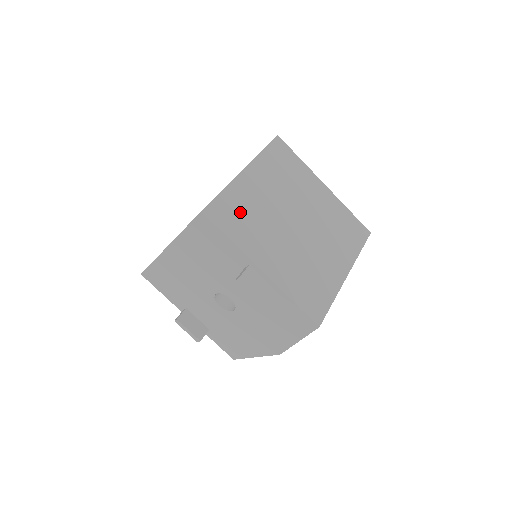
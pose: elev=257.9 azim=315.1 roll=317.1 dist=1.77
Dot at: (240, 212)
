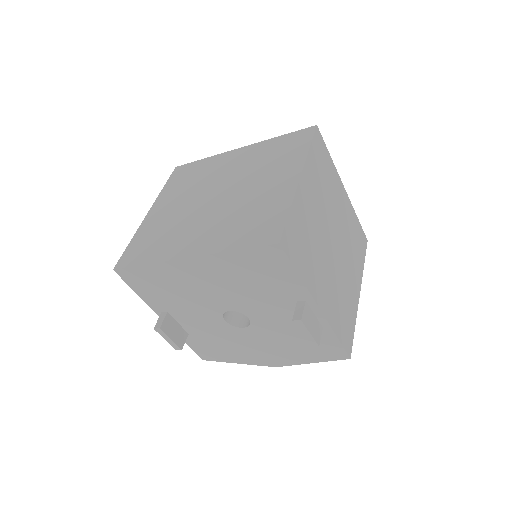
Dot at: (303, 237)
